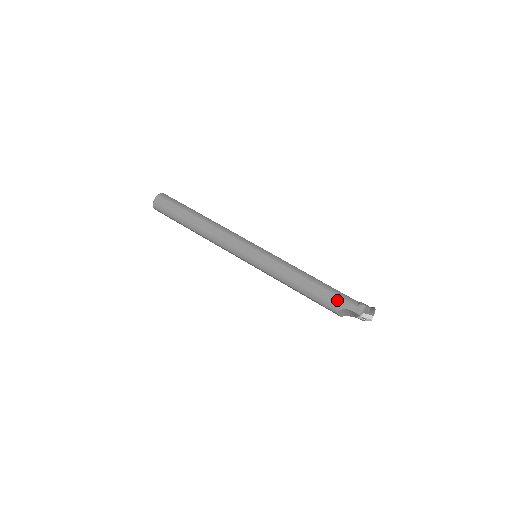
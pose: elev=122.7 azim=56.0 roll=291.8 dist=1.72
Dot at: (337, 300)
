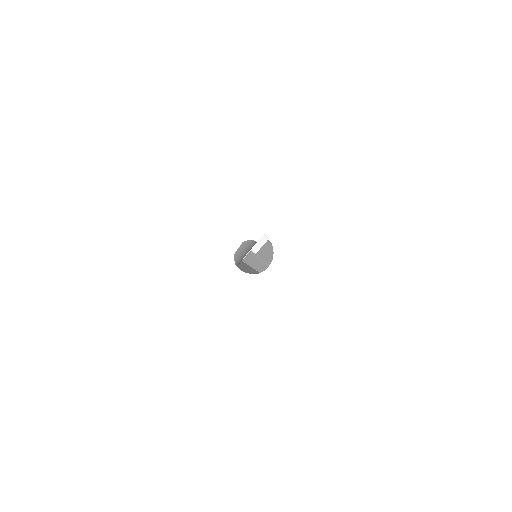
Dot at: occluded
